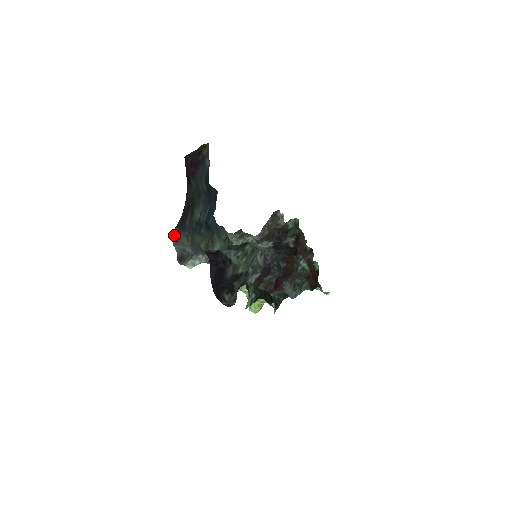
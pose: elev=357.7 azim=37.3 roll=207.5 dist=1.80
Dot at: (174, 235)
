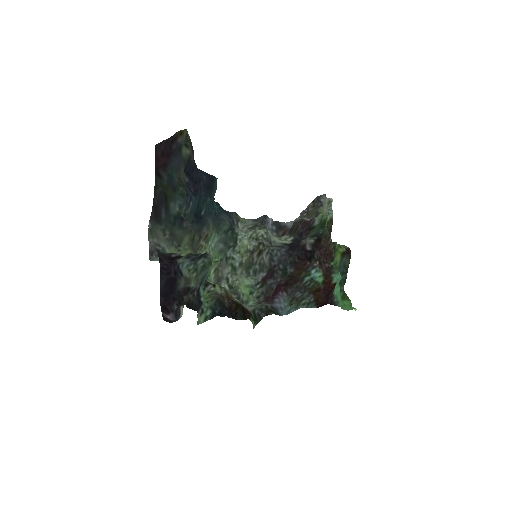
Dot at: (149, 227)
